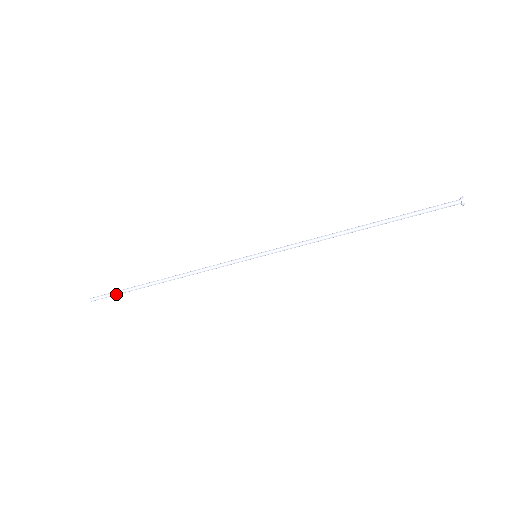
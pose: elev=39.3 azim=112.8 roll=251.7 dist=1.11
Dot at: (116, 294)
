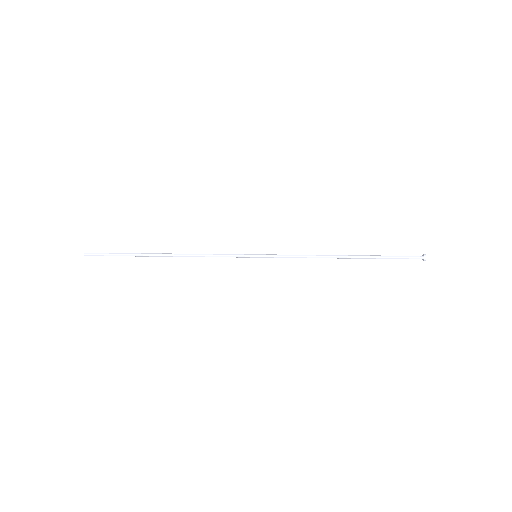
Dot at: occluded
